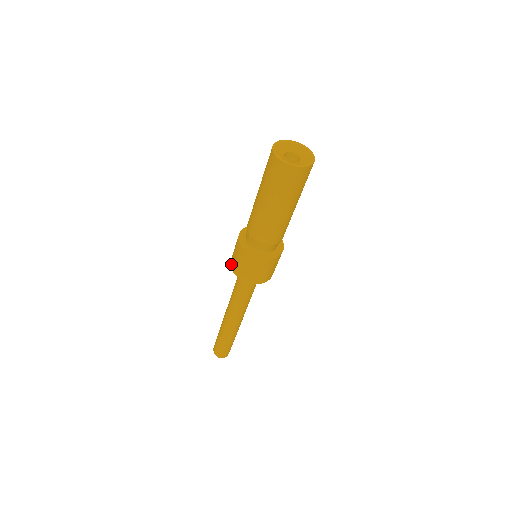
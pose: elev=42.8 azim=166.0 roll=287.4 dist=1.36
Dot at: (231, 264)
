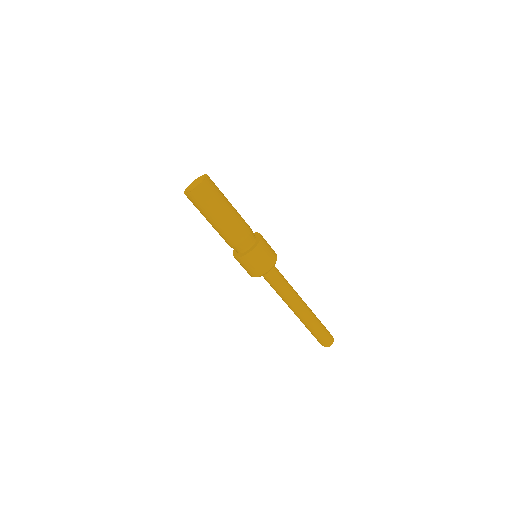
Dot at: (251, 275)
